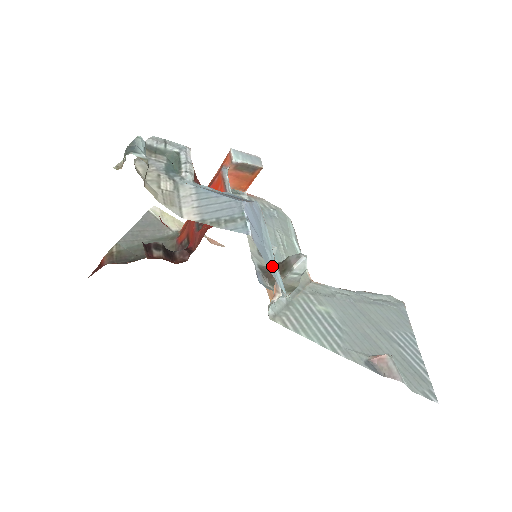
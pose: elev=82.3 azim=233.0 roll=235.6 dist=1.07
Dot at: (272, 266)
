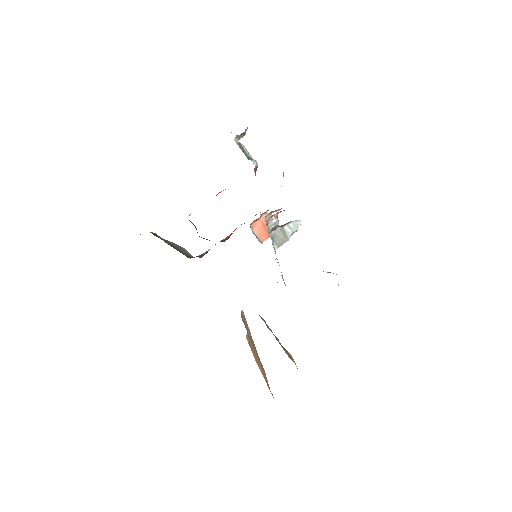
Dot at: occluded
